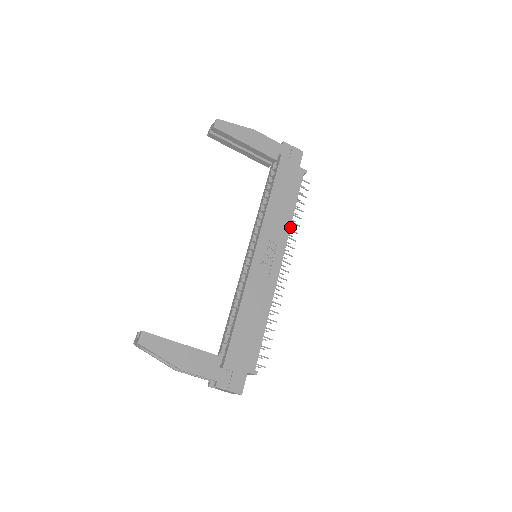
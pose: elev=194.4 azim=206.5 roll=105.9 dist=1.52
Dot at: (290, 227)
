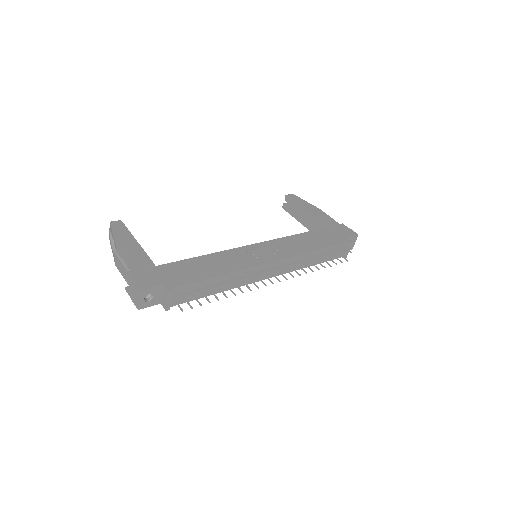
Dot at: (303, 253)
